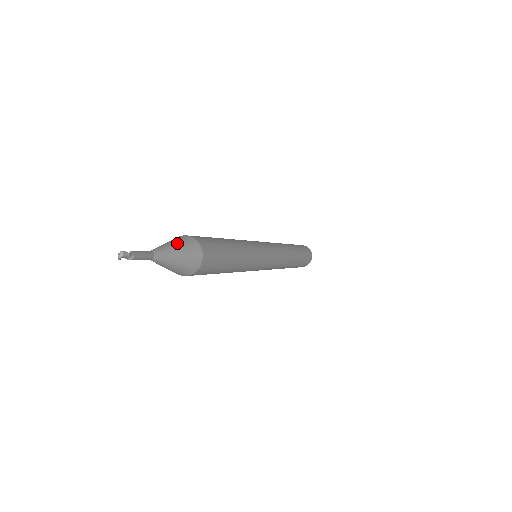
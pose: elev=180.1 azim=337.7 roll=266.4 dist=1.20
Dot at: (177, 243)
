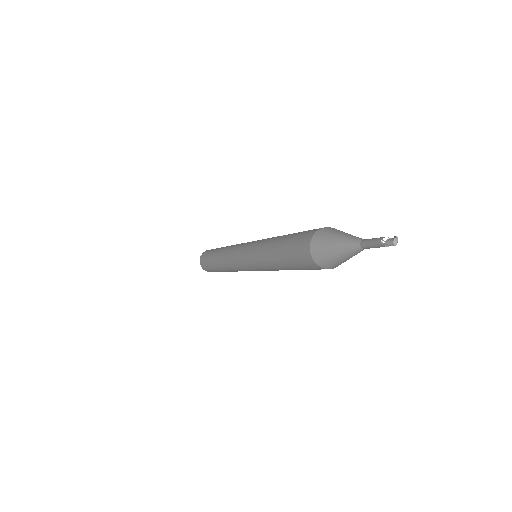
Dot at: occluded
